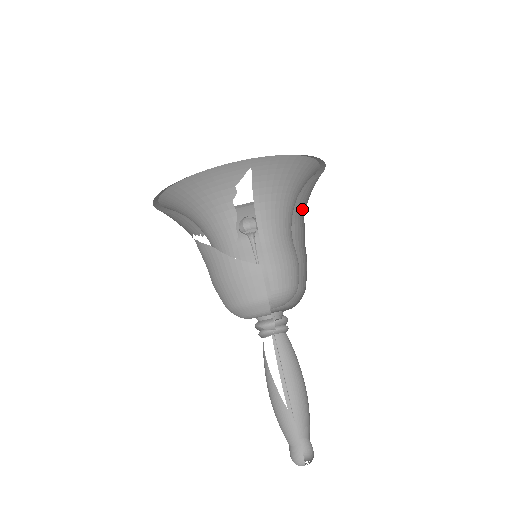
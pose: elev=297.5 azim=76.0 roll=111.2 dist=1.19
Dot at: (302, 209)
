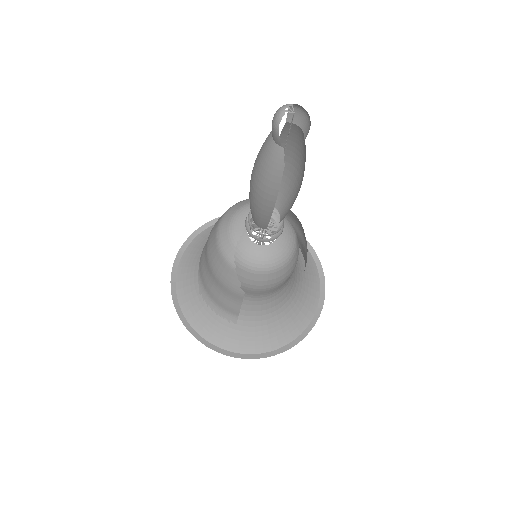
Dot at: occluded
